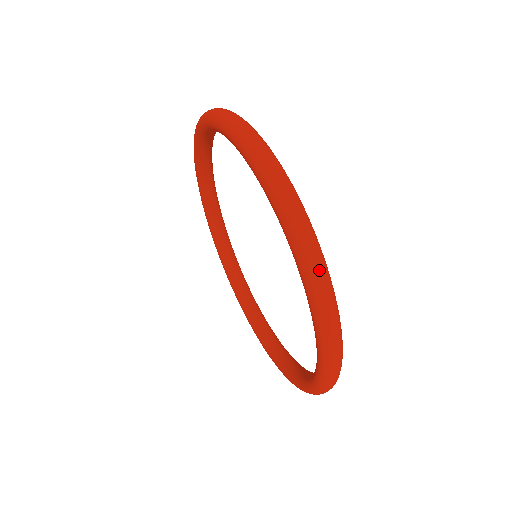
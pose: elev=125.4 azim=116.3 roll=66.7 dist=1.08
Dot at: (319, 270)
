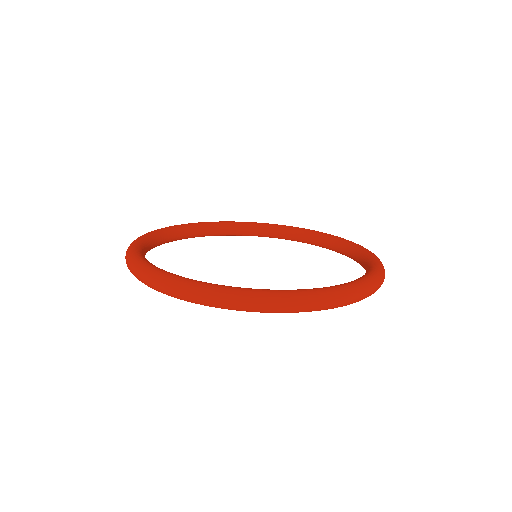
Dot at: (344, 300)
